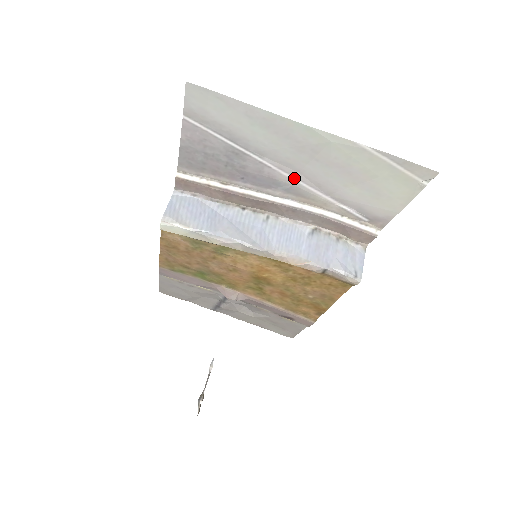
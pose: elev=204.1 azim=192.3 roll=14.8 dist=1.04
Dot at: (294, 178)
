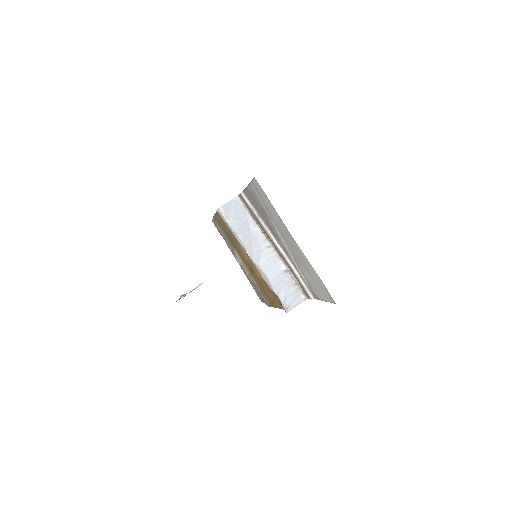
Dot at: (286, 245)
